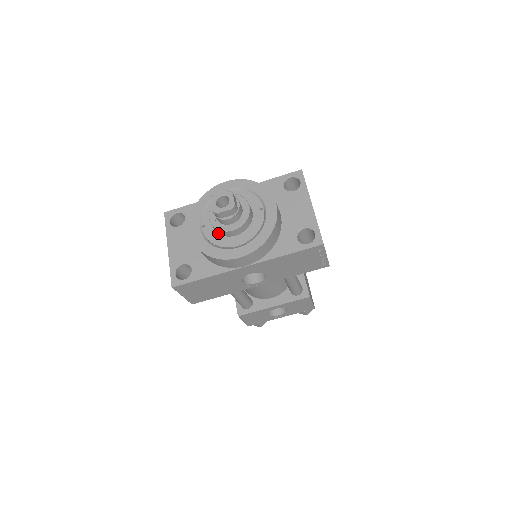
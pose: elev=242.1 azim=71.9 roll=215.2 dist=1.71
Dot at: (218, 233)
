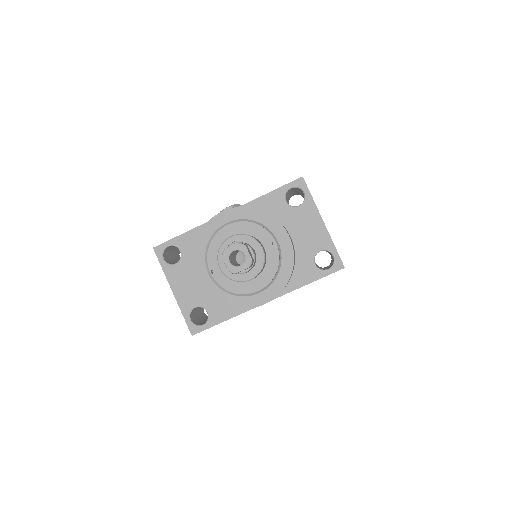
Dot at: occluded
